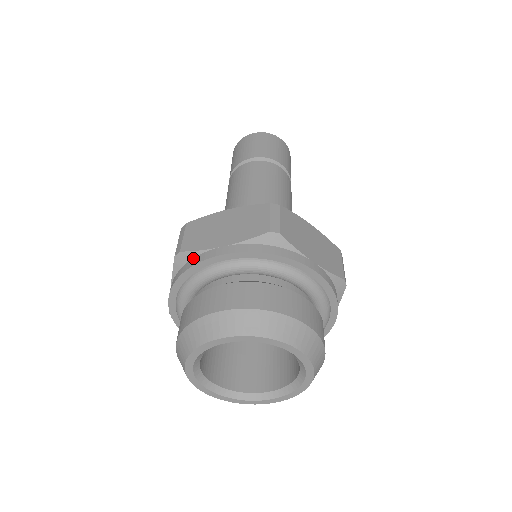
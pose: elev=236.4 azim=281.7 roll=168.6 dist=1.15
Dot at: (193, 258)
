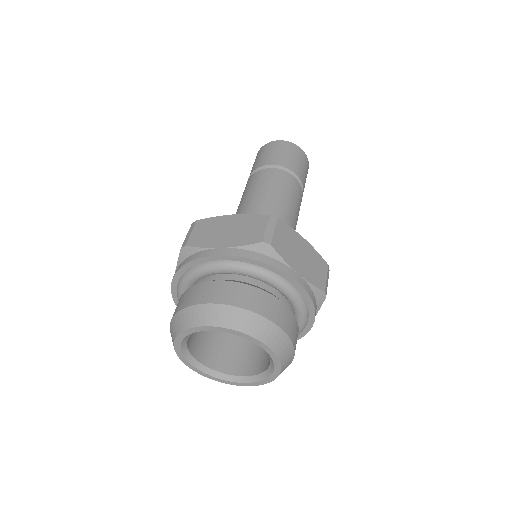
Dot at: (195, 253)
